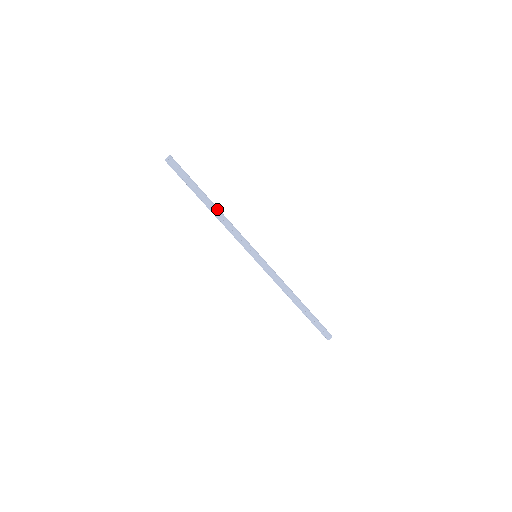
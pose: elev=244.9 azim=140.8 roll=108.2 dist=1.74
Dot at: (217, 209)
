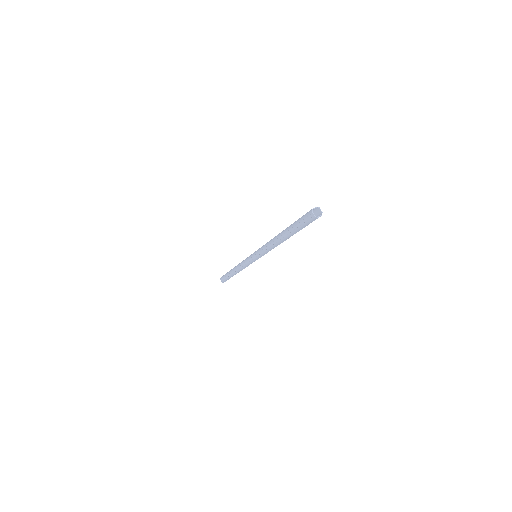
Dot at: occluded
